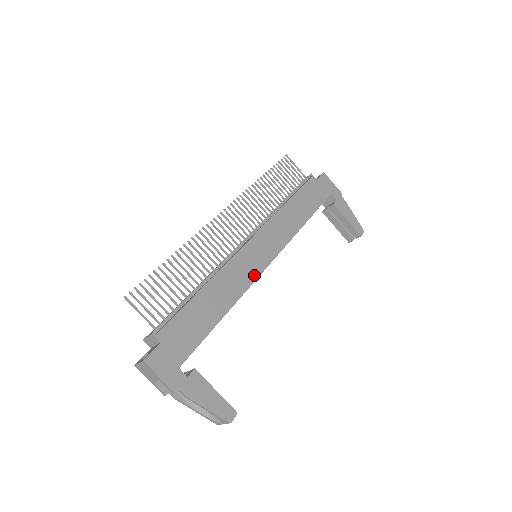
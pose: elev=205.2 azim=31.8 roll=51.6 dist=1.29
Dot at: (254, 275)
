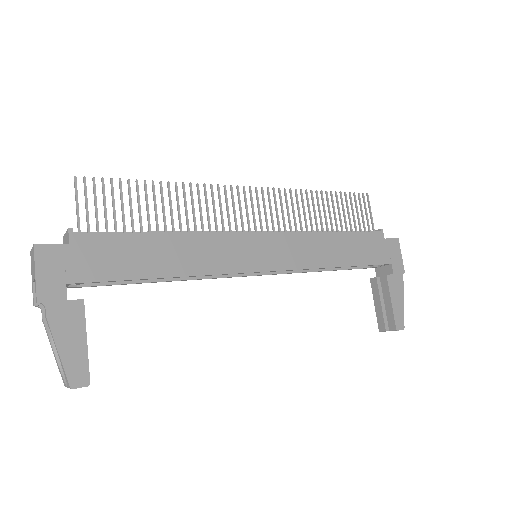
Dot at: (235, 267)
